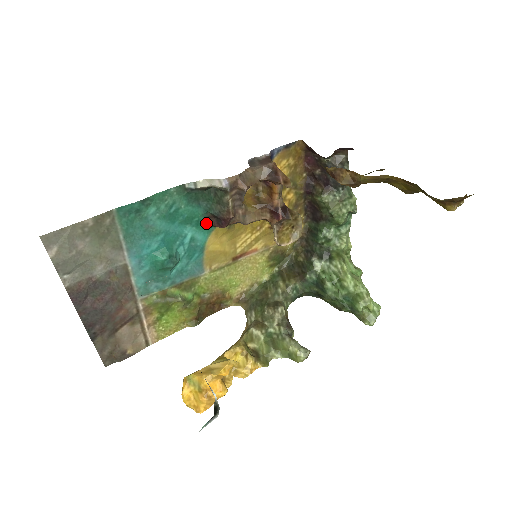
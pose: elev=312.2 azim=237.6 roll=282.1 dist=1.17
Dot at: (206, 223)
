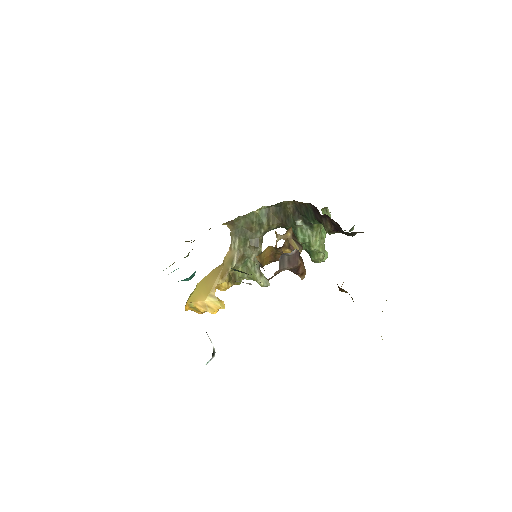
Dot at: occluded
